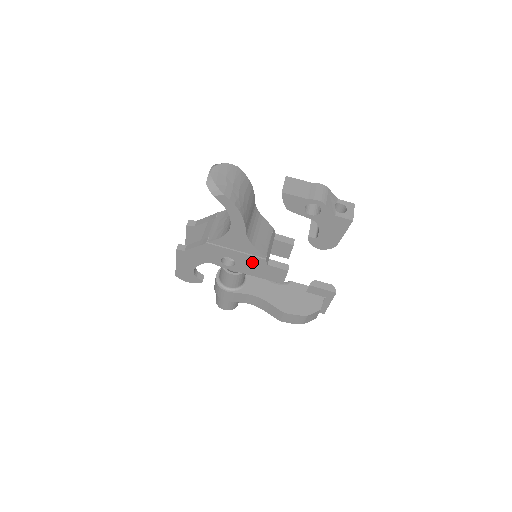
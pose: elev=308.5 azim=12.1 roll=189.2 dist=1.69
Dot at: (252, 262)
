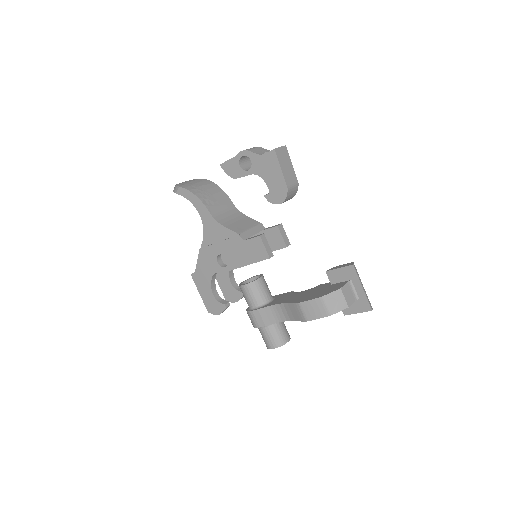
Dot at: (234, 247)
